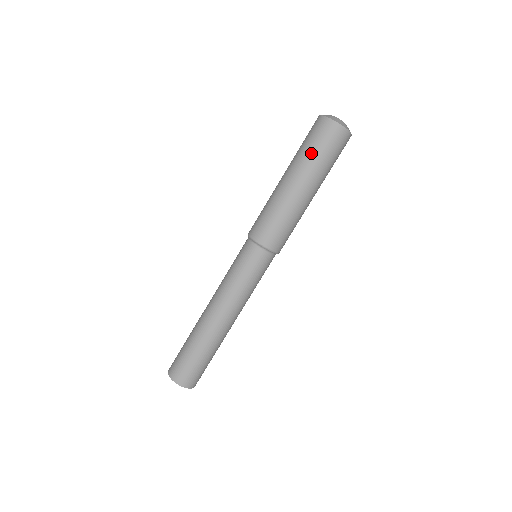
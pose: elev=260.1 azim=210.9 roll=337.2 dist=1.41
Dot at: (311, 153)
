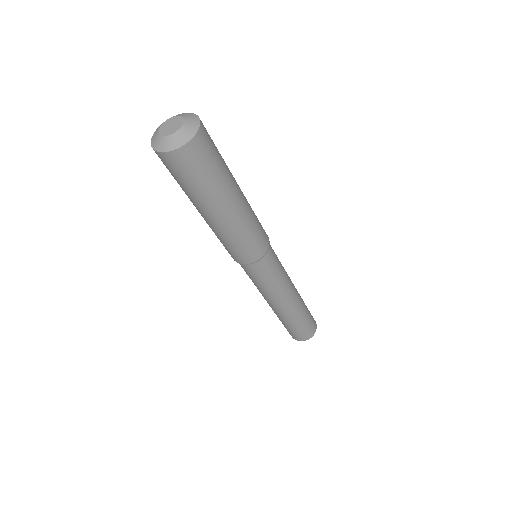
Dot at: (185, 189)
